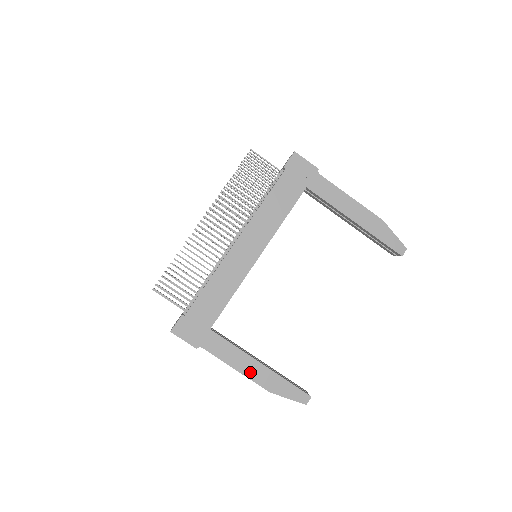
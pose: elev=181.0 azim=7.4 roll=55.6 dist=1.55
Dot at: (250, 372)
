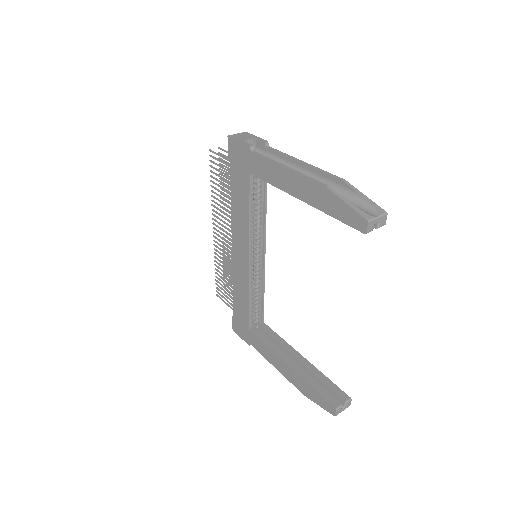
Dot at: (285, 372)
